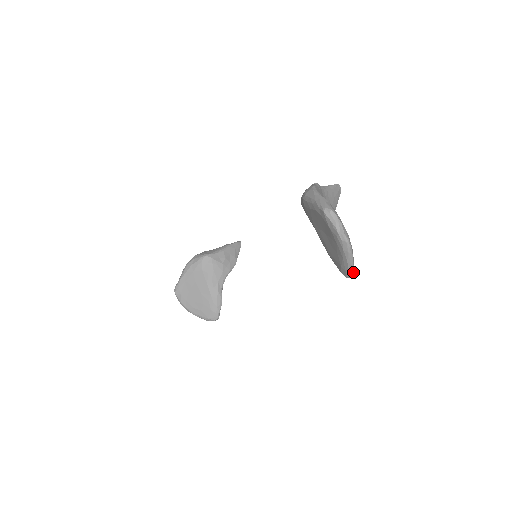
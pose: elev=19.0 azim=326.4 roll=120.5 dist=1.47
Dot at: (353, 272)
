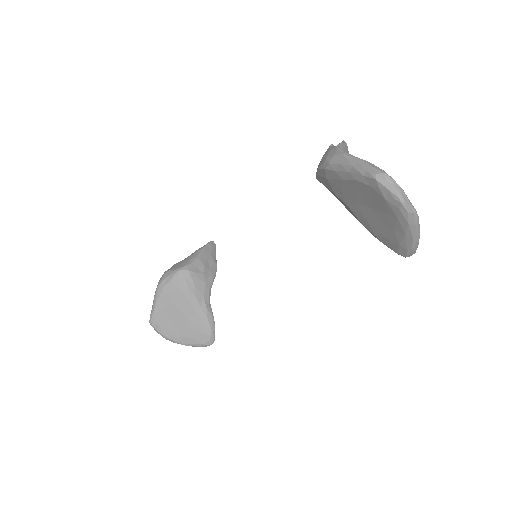
Dot at: (416, 249)
